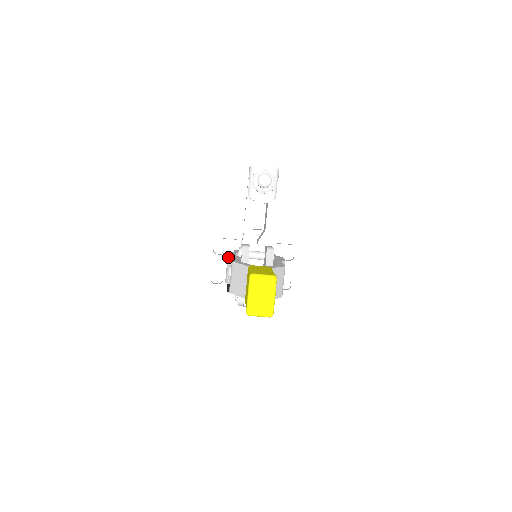
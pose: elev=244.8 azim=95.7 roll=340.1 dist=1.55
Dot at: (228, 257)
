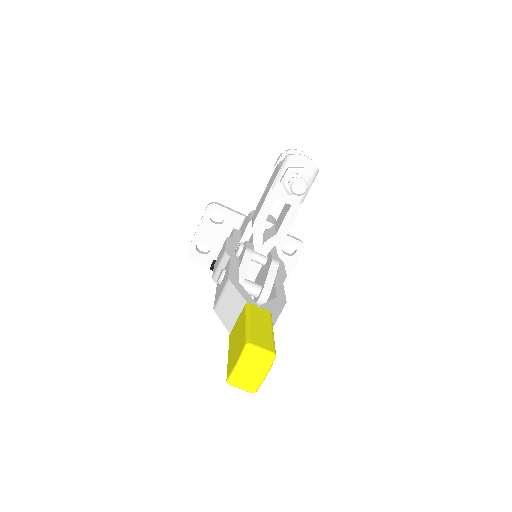
Dot at: (225, 253)
